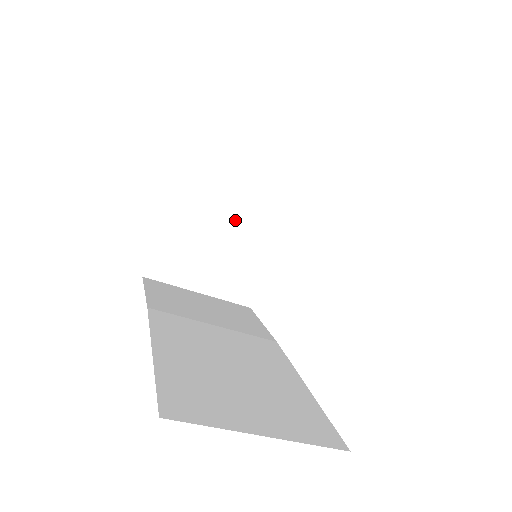
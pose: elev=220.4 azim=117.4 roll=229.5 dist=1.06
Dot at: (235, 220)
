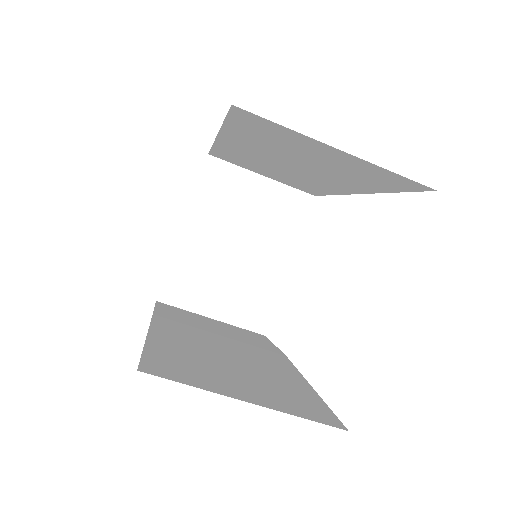
Dot at: (246, 245)
